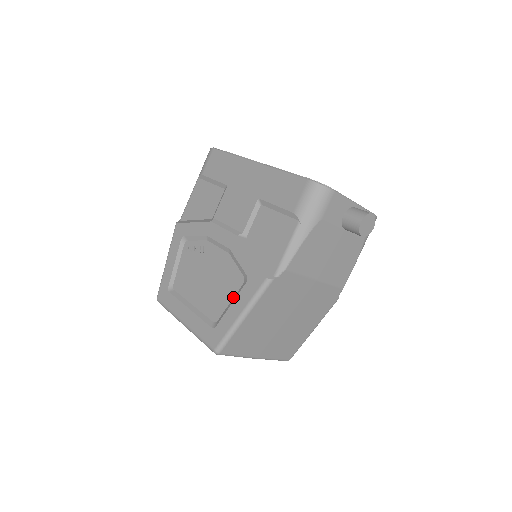
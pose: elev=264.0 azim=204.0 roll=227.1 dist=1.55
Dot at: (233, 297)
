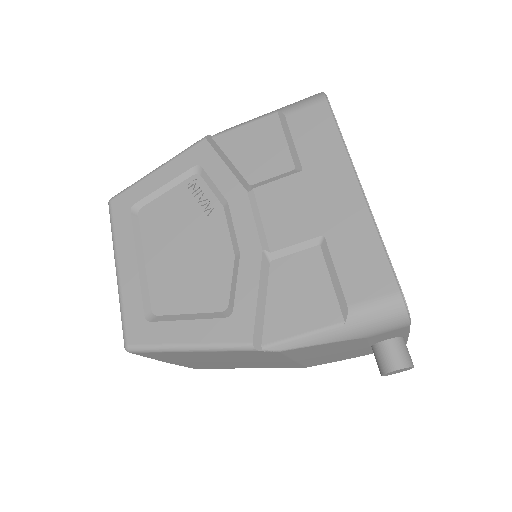
Dot at: (197, 312)
